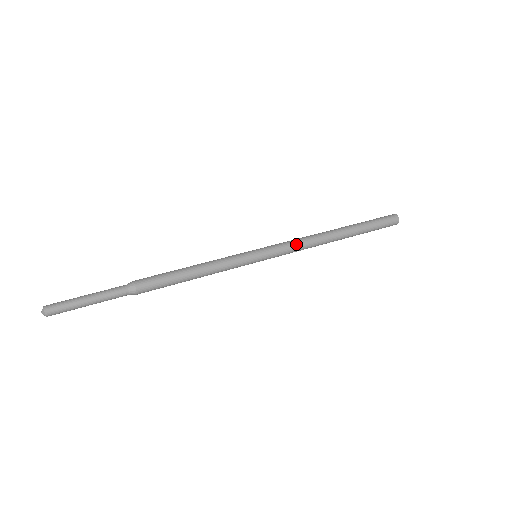
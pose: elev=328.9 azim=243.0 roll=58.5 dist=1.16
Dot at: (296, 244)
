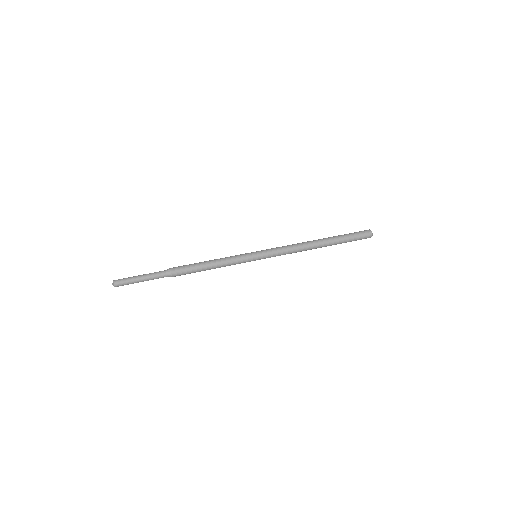
Dot at: (286, 248)
